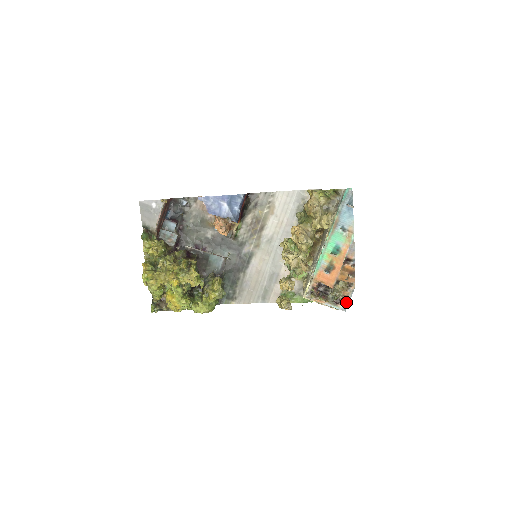
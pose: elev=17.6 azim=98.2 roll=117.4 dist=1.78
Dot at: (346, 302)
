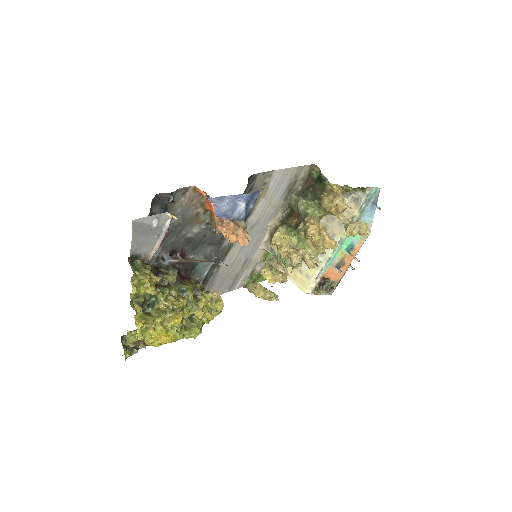
Dot at: occluded
